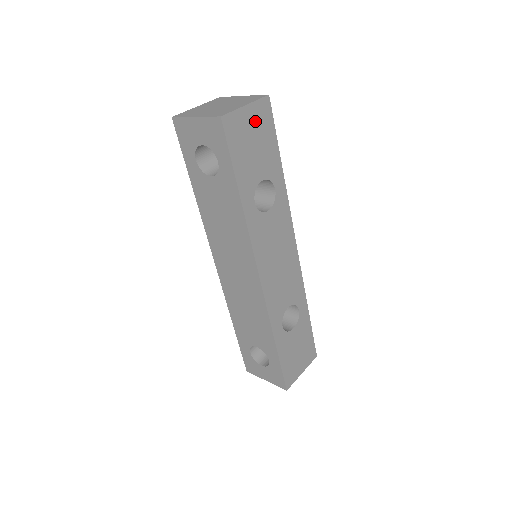
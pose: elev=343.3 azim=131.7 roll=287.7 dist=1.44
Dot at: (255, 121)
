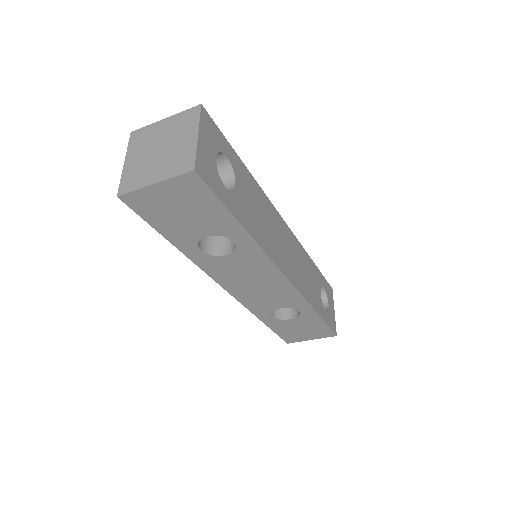
Dot at: (177, 194)
